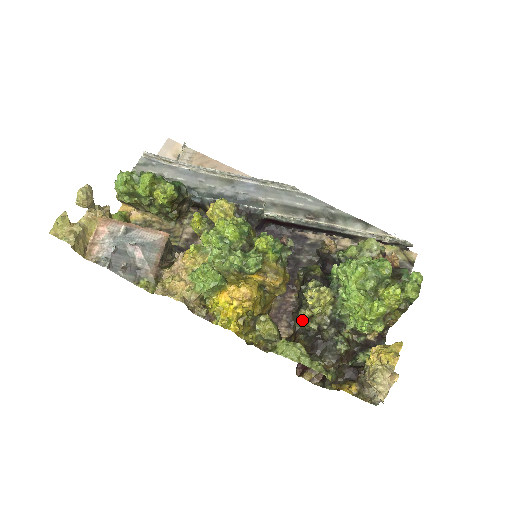
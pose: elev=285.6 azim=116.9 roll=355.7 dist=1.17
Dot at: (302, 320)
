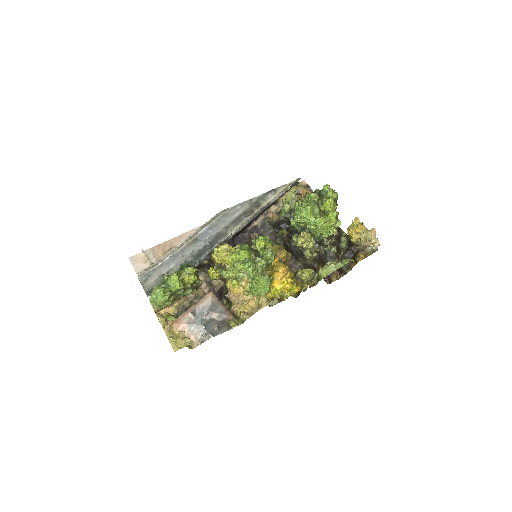
Dot at: (309, 257)
